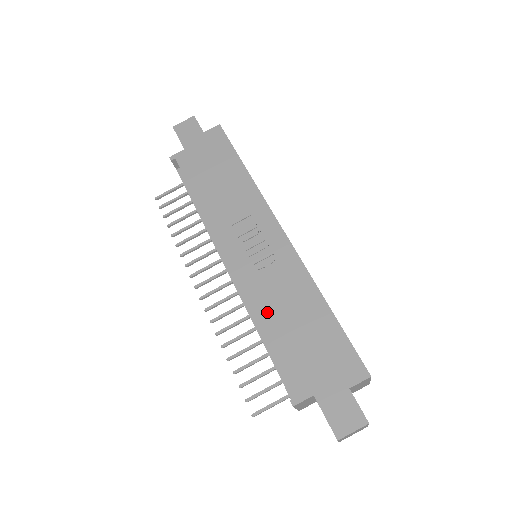
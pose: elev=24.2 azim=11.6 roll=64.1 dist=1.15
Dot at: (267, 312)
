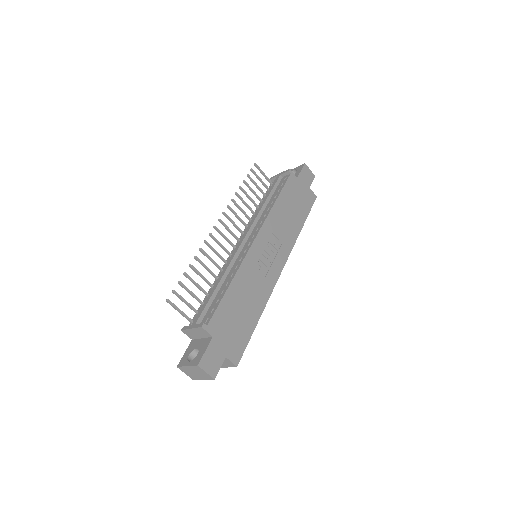
Dot at: (240, 282)
